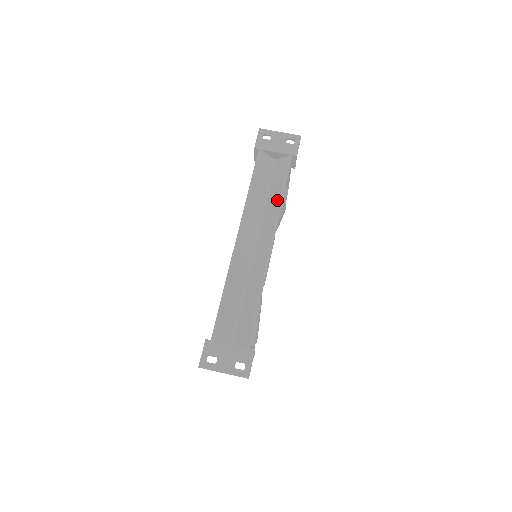
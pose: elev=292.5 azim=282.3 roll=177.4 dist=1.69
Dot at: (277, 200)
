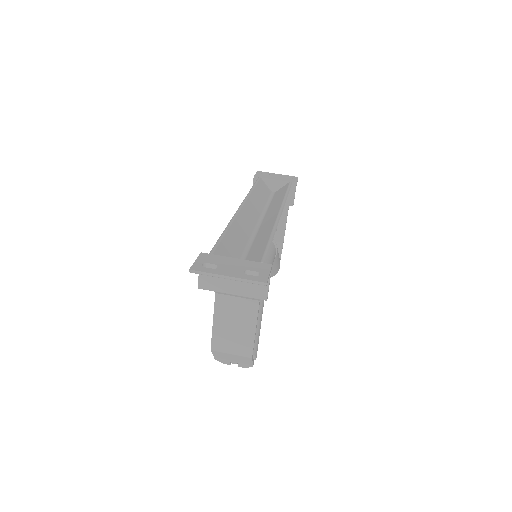
Dot at: (281, 198)
